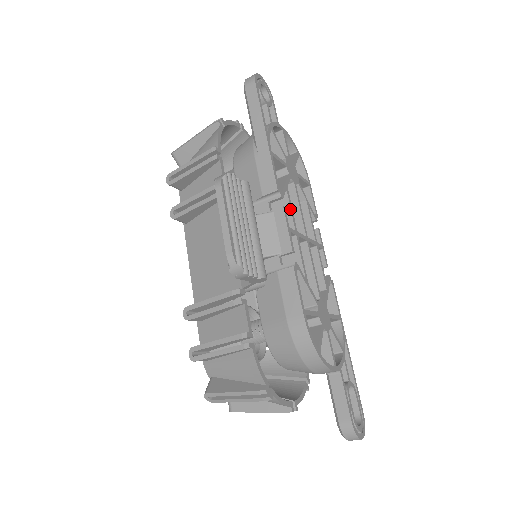
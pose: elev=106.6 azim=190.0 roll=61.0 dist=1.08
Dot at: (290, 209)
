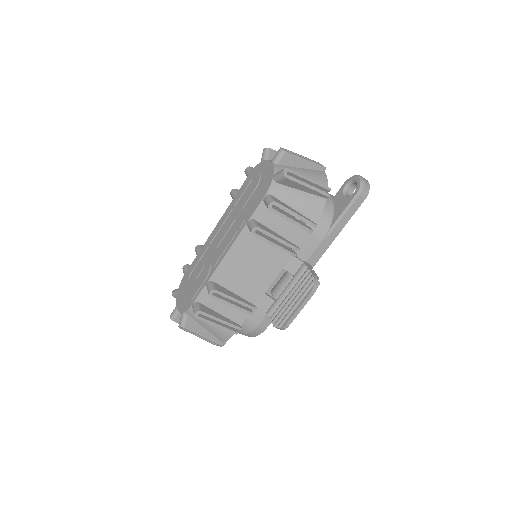
Dot at: occluded
